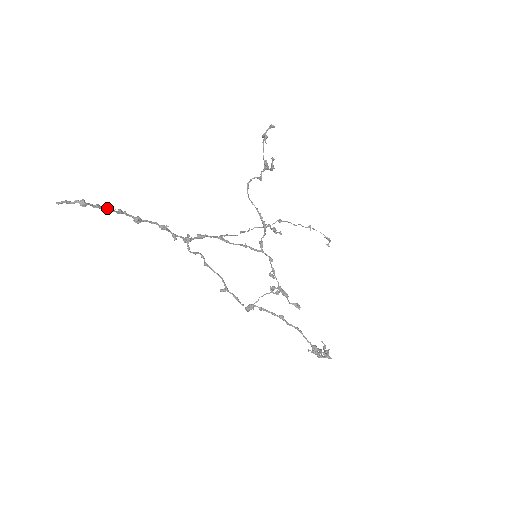
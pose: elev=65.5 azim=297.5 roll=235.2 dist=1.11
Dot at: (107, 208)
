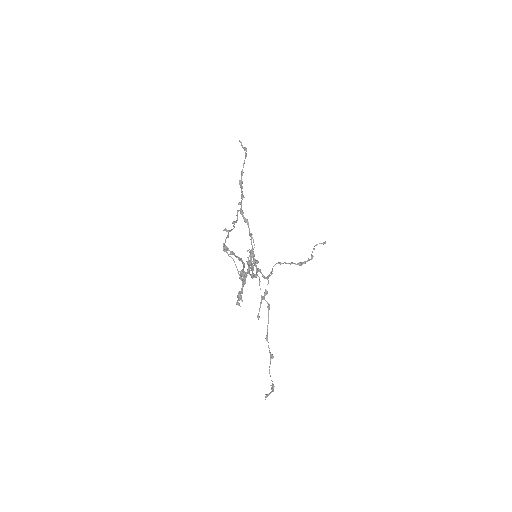
Dot at: occluded
